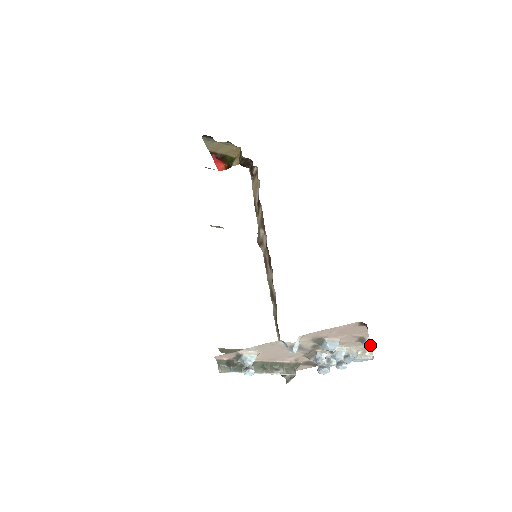
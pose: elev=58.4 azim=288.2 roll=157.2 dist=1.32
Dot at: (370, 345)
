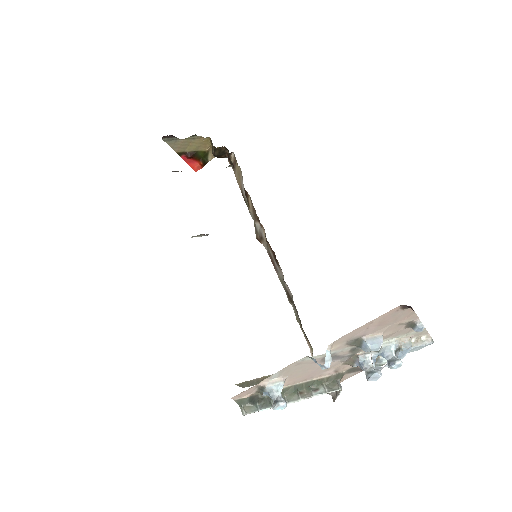
Dot at: occluded
